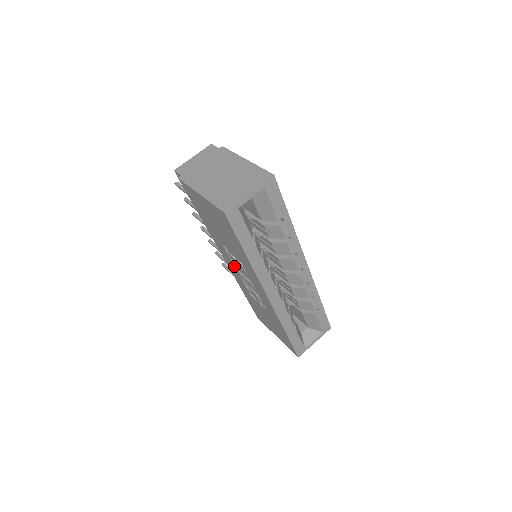
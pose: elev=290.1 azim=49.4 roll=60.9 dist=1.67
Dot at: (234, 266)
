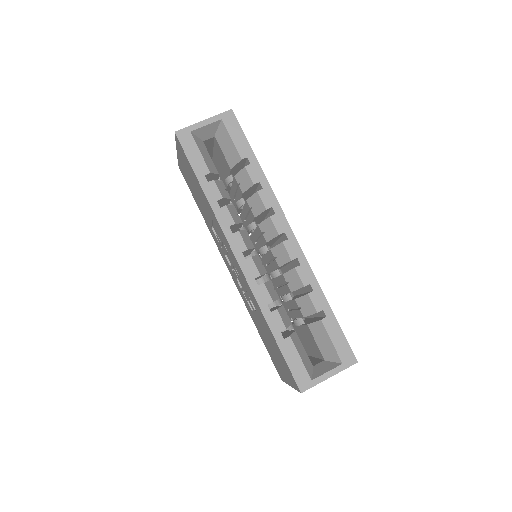
Dot at: (227, 261)
